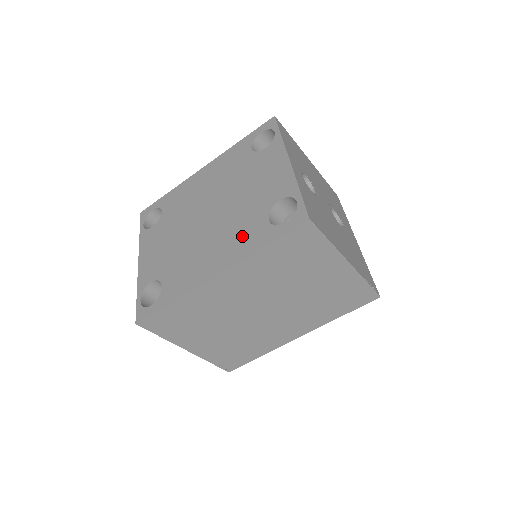
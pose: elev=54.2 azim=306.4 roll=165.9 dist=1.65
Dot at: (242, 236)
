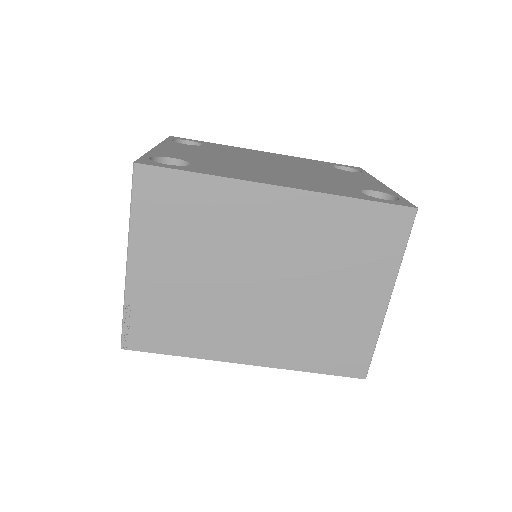
Dot at: (323, 185)
